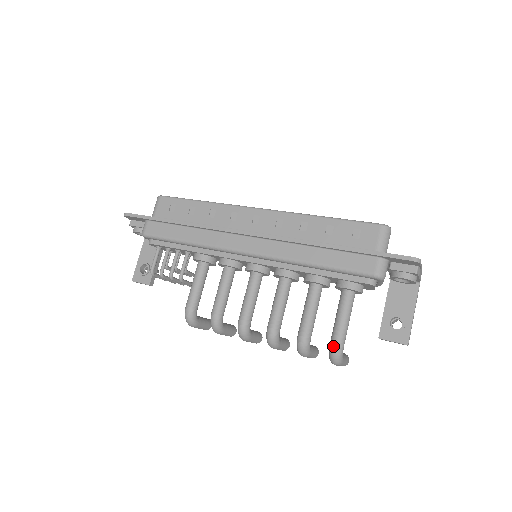
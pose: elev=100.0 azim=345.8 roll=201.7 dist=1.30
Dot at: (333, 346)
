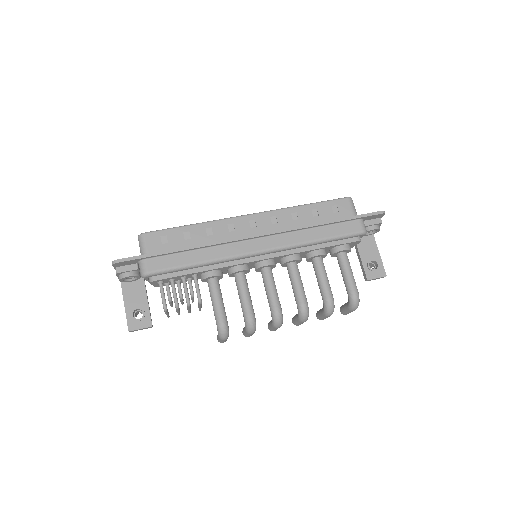
Dot at: (354, 295)
